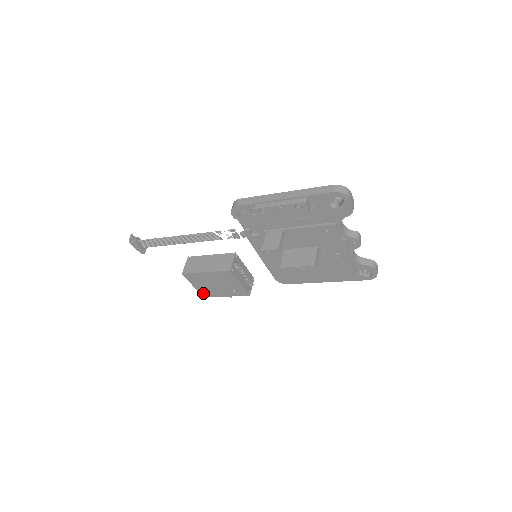
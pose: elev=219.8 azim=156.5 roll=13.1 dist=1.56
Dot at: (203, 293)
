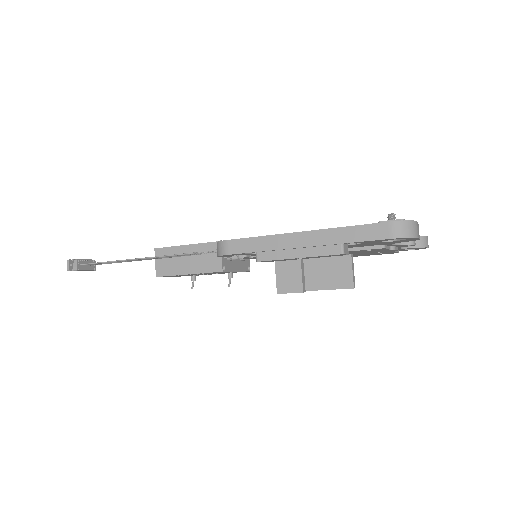
Dot at: occluded
